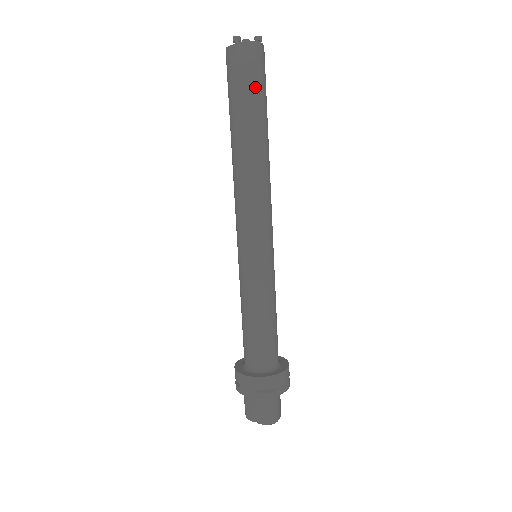
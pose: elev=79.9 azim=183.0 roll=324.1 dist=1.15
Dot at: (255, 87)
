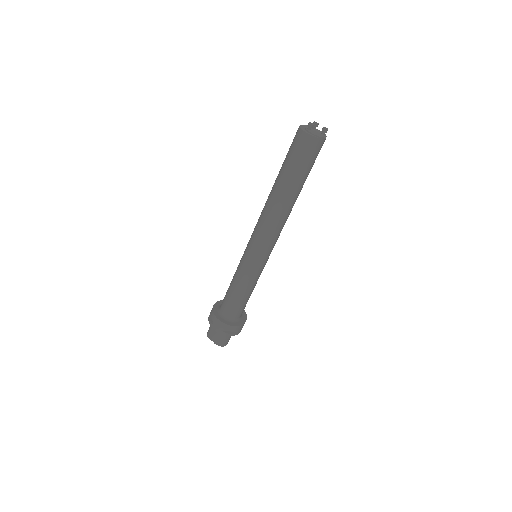
Dot at: (308, 166)
